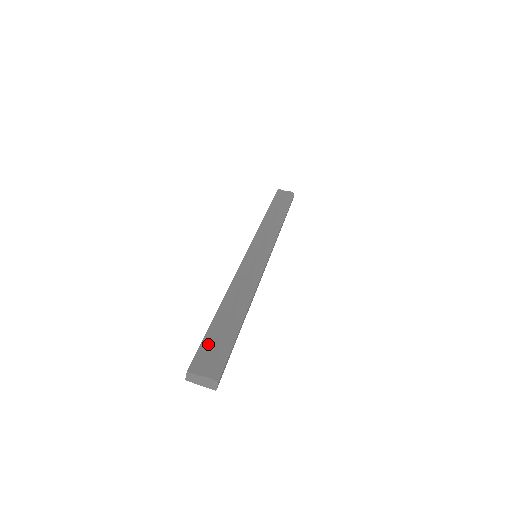
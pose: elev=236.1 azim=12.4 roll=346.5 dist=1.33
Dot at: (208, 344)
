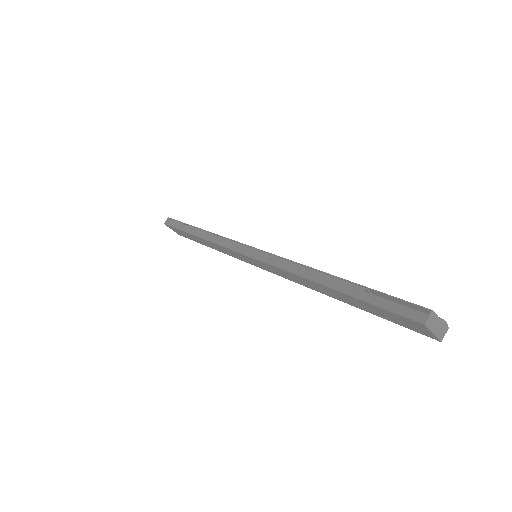
Dot at: (390, 297)
